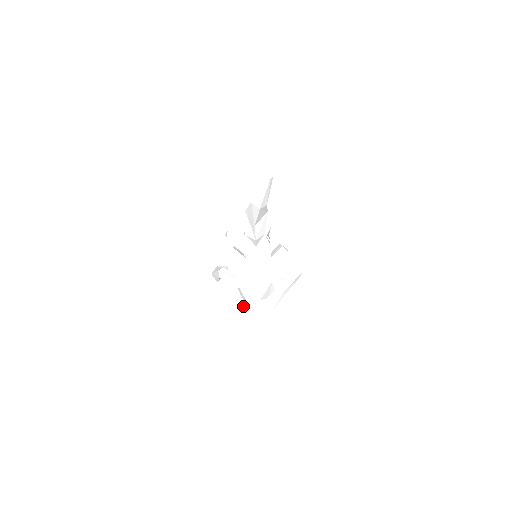
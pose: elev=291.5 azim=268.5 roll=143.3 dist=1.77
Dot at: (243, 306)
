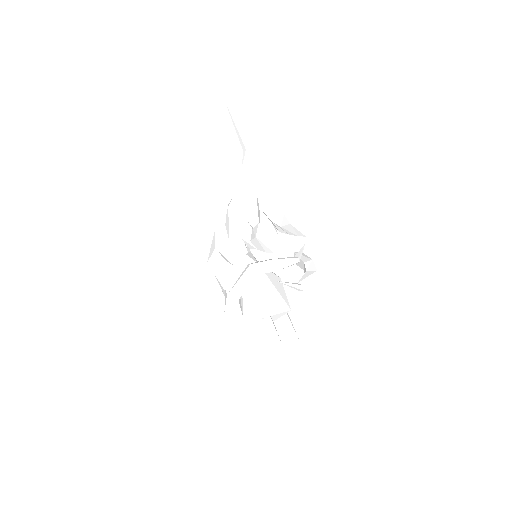
Dot at: (297, 284)
